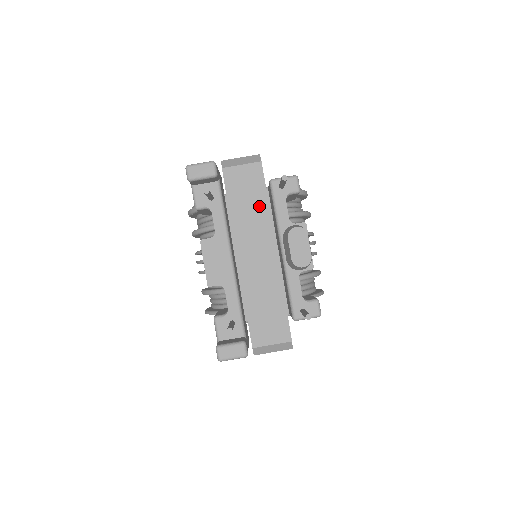
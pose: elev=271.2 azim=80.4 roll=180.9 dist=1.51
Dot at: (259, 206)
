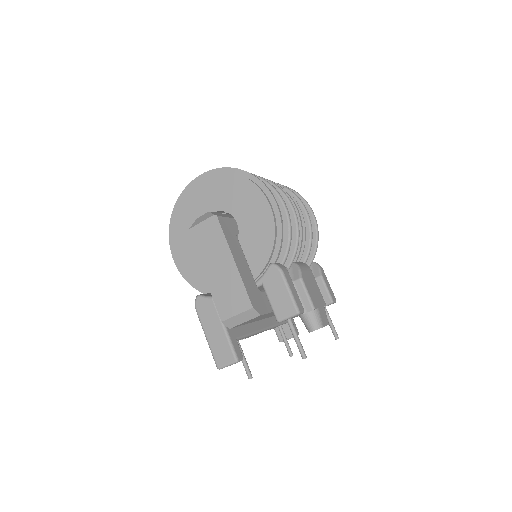
Dot at: occluded
